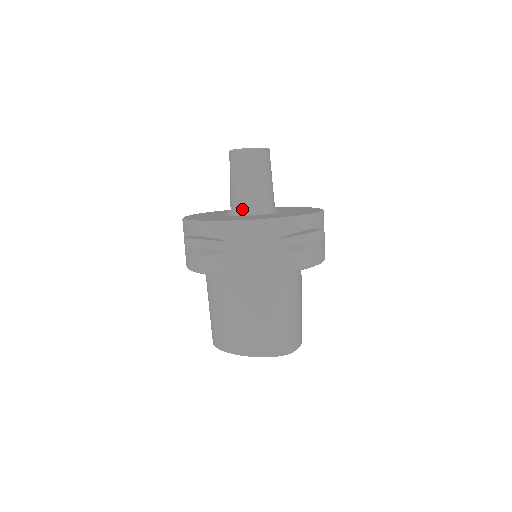
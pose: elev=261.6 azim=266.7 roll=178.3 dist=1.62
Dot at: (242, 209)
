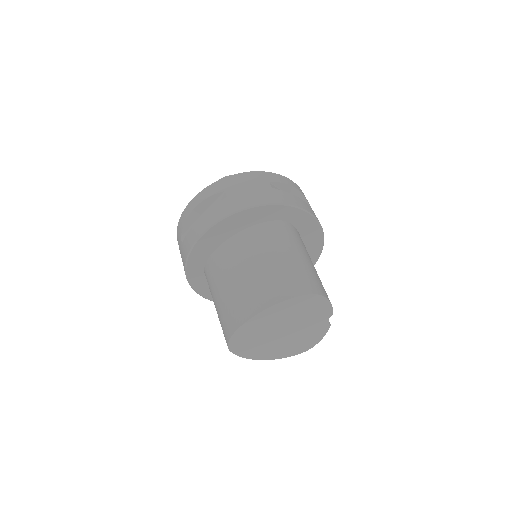
Dot at: occluded
